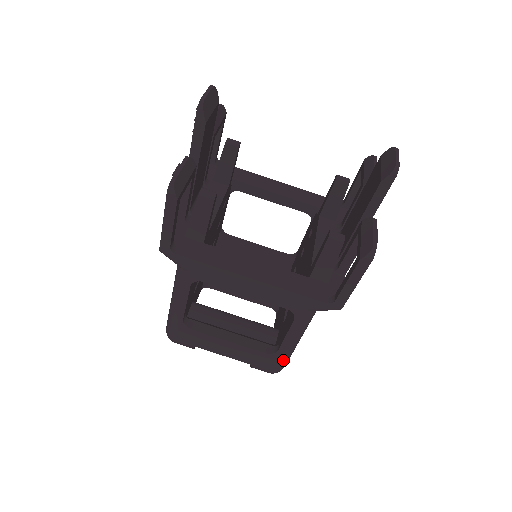
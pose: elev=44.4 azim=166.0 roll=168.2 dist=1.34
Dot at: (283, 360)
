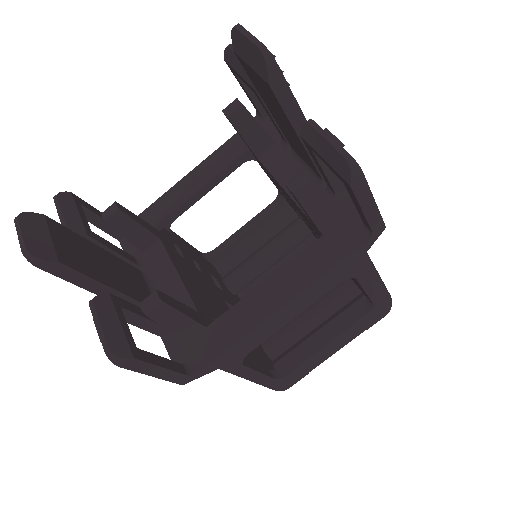
Dot at: (385, 300)
